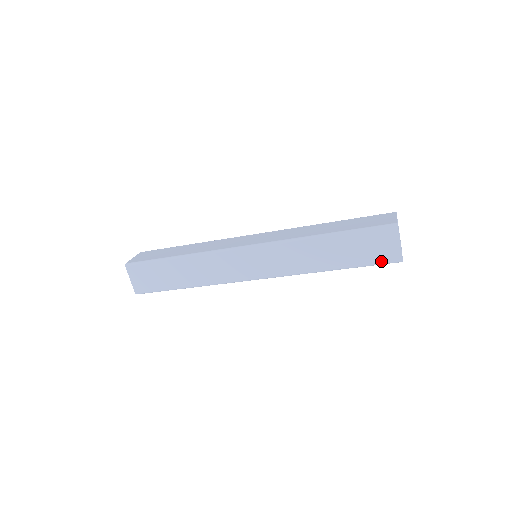
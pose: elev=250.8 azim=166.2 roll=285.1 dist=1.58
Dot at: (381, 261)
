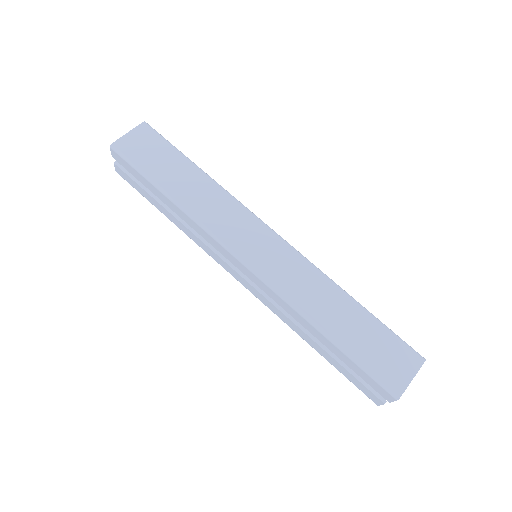
Dot at: (380, 376)
